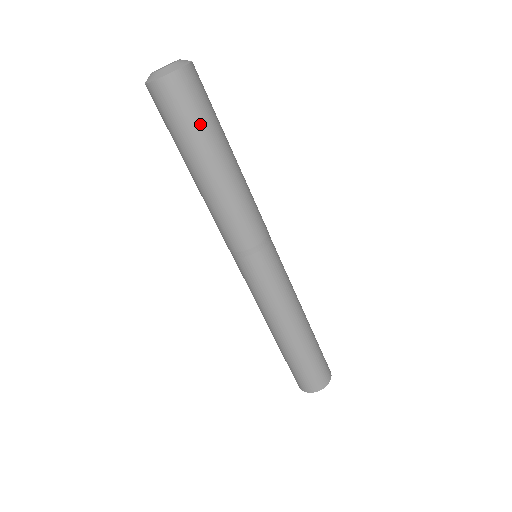
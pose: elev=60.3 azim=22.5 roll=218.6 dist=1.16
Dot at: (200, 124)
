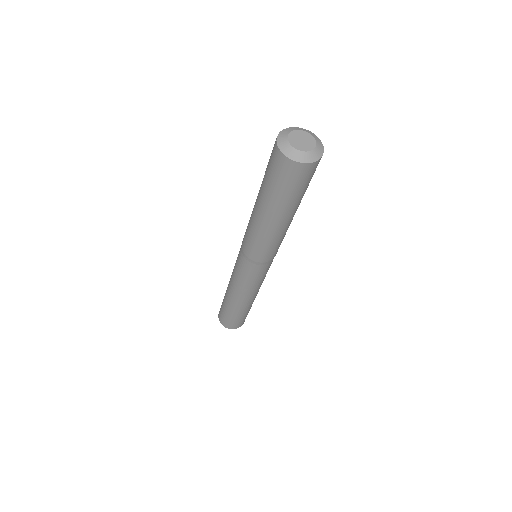
Dot at: (278, 192)
